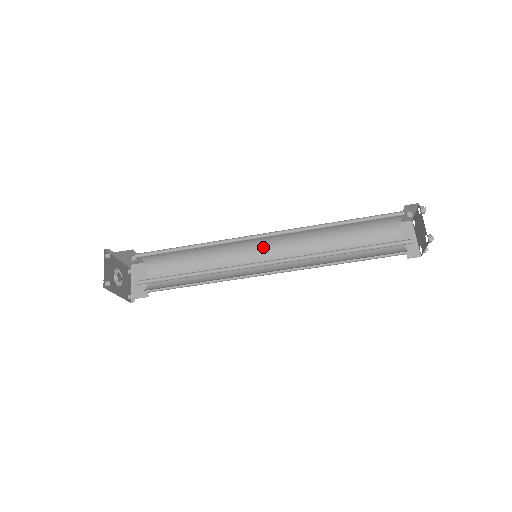
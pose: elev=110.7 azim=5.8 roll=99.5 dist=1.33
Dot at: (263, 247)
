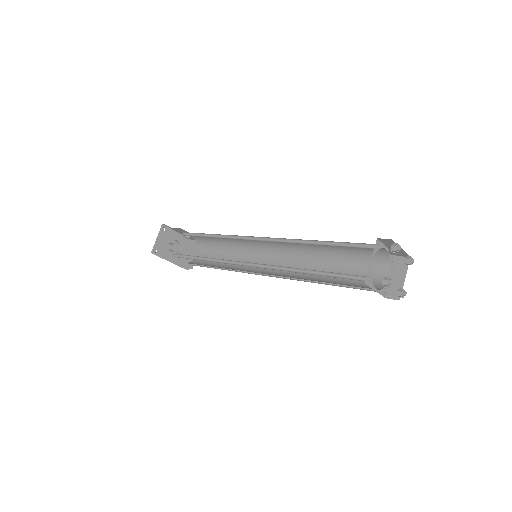
Dot at: (271, 249)
